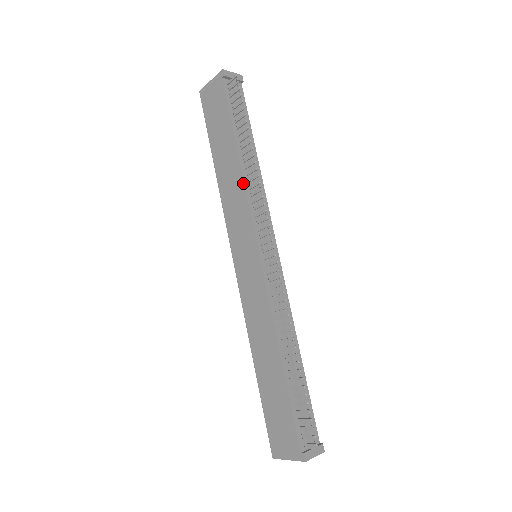
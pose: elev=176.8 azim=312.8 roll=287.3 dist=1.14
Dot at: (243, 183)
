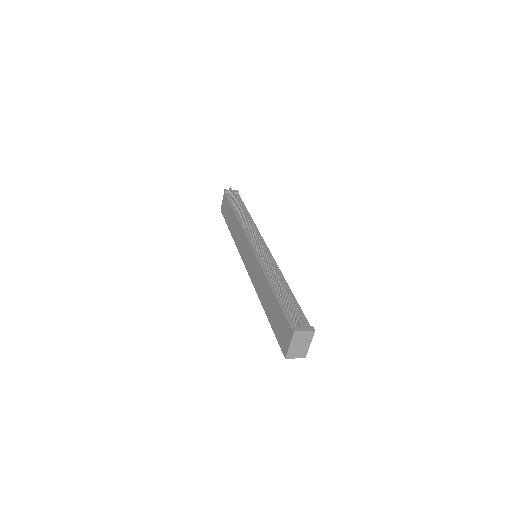
Dot at: (239, 224)
